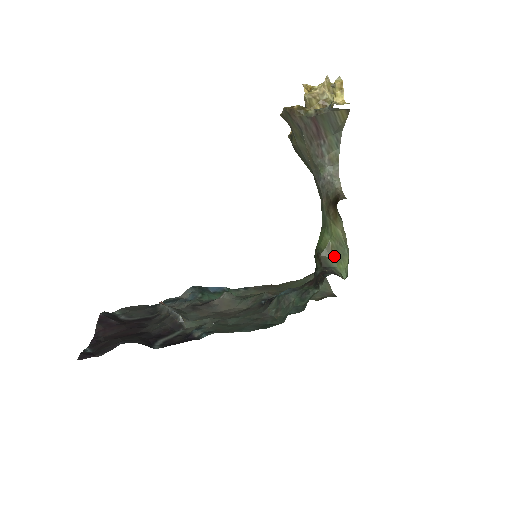
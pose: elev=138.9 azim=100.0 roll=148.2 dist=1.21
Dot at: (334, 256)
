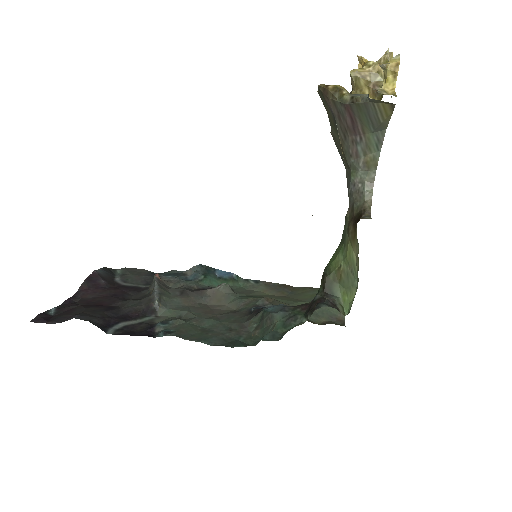
Dot at: (342, 283)
